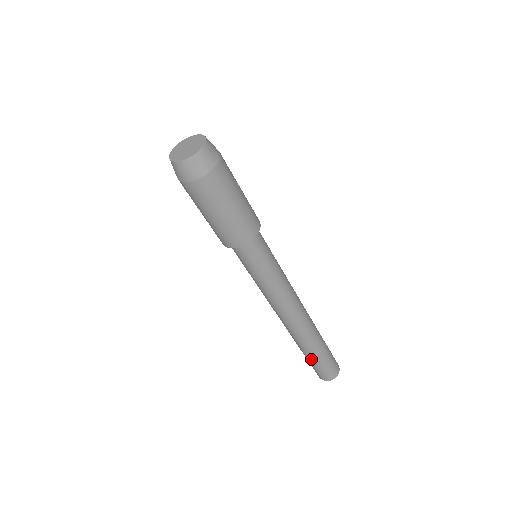
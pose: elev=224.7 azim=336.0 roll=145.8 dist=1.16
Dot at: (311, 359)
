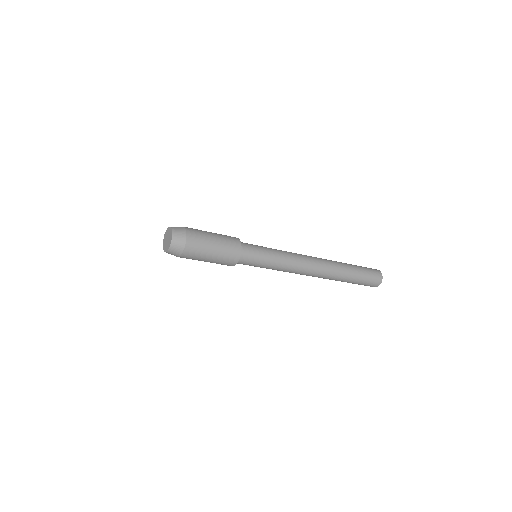
Dot at: occluded
